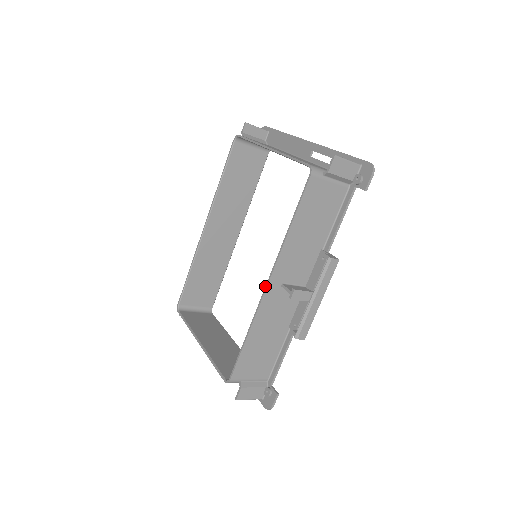
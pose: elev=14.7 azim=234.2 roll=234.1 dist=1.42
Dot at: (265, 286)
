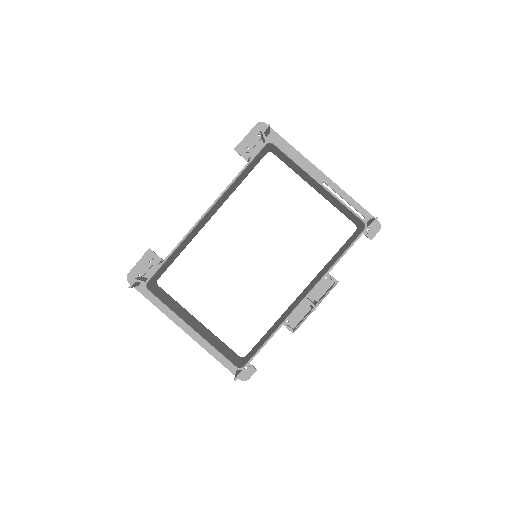
Dot at: (302, 301)
